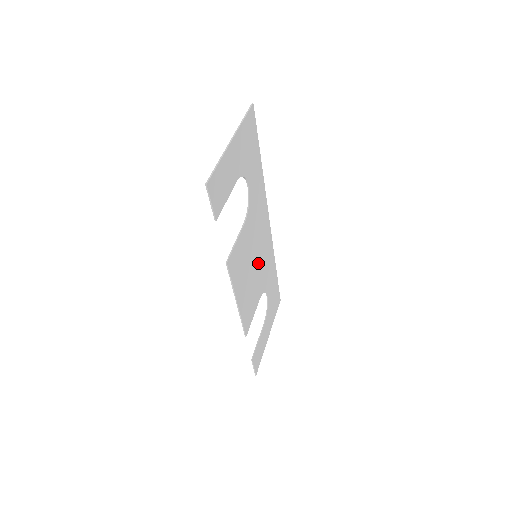
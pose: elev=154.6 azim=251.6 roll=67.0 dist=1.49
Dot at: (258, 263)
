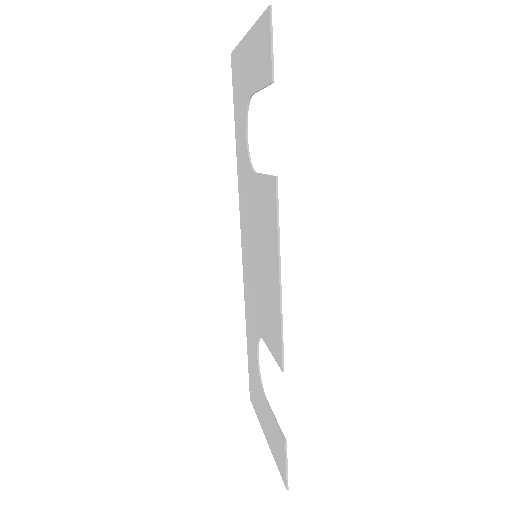
Dot at: (256, 273)
